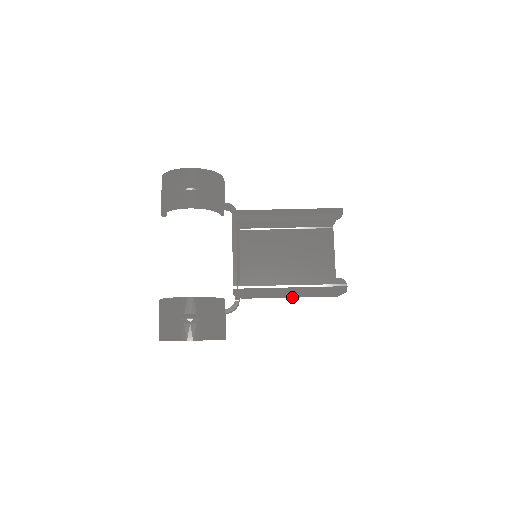
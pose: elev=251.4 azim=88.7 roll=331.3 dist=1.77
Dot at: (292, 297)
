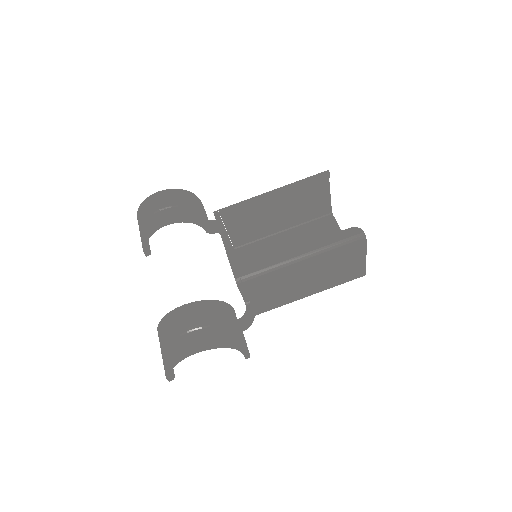
Dot at: (314, 292)
